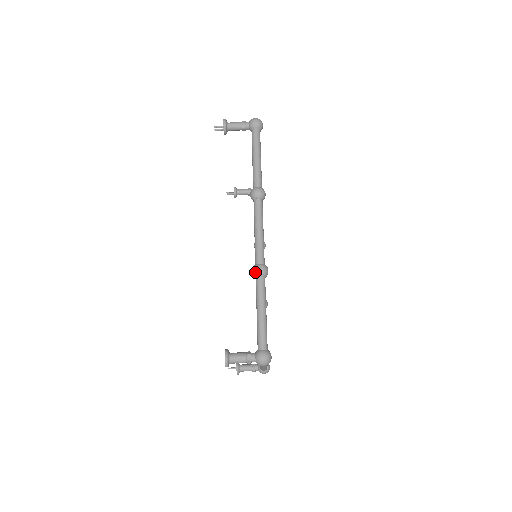
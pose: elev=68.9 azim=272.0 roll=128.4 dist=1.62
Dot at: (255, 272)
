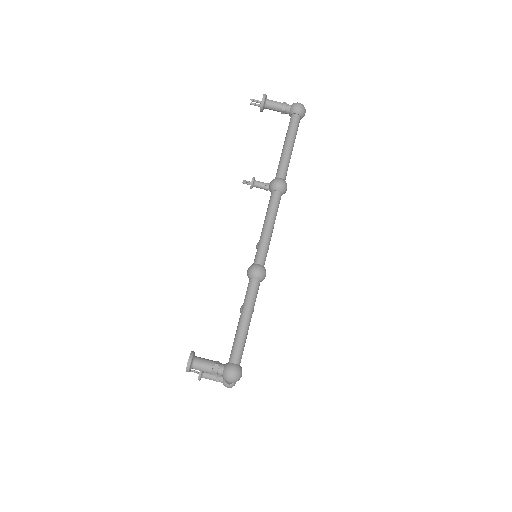
Dot at: (251, 272)
